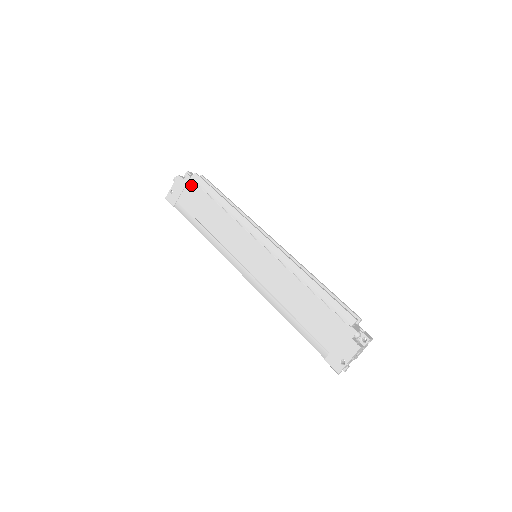
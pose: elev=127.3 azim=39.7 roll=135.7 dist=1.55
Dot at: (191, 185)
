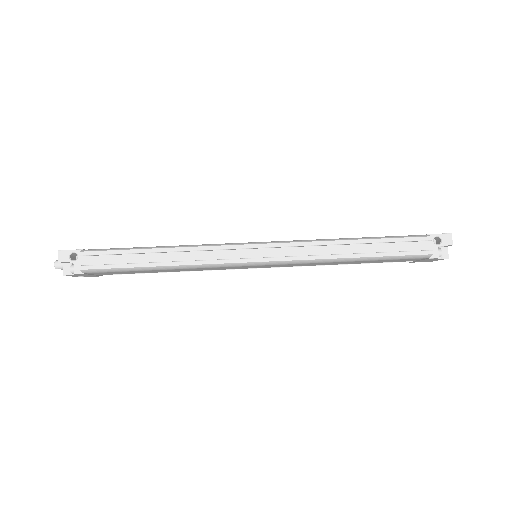
Dot at: occluded
